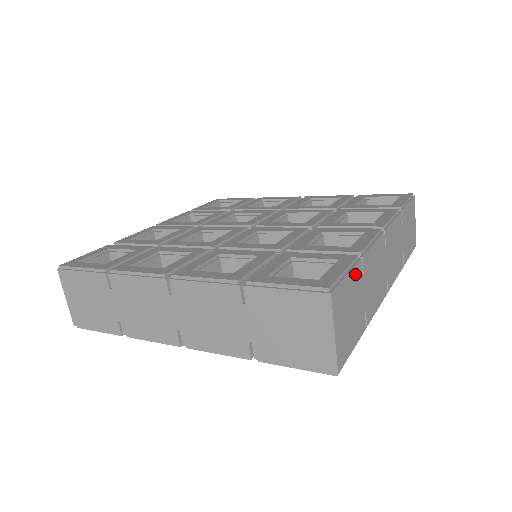
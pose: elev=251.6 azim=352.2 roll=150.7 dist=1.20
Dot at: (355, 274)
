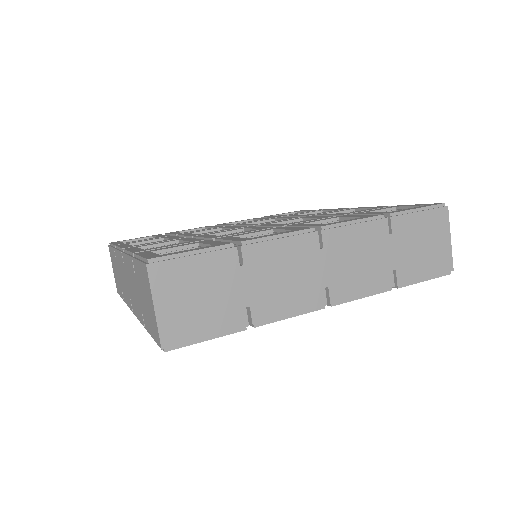
Dot at: occluded
